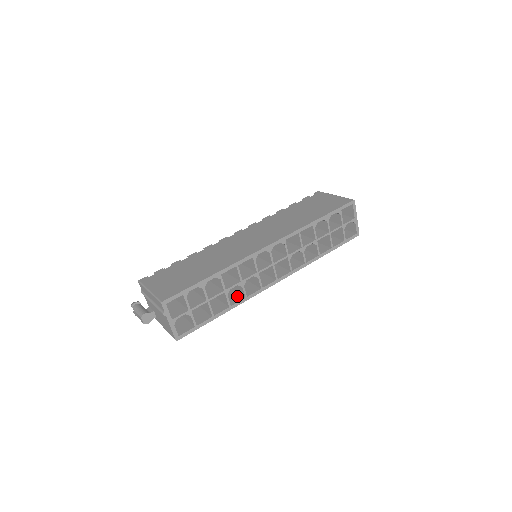
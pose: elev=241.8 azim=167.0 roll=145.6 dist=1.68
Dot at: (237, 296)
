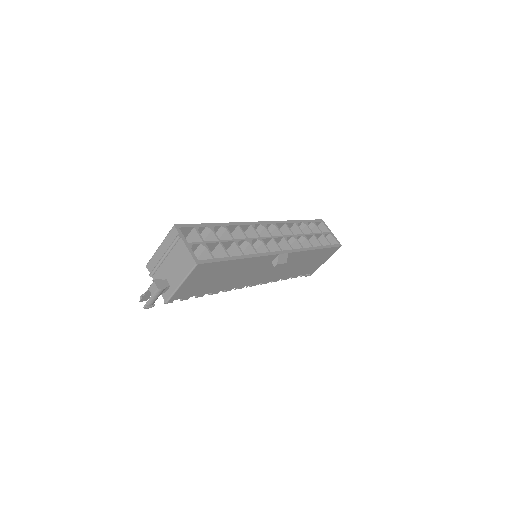
Dot at: occluded
